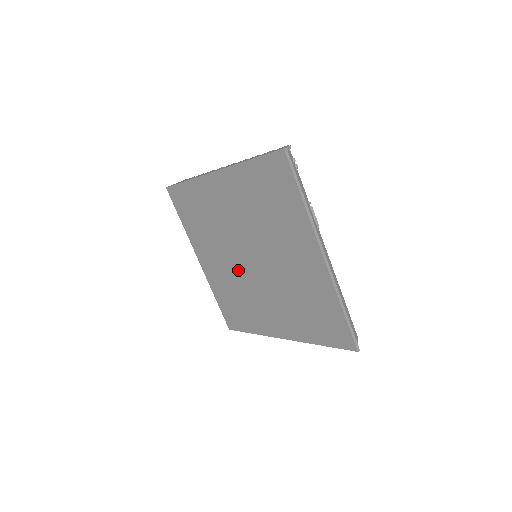
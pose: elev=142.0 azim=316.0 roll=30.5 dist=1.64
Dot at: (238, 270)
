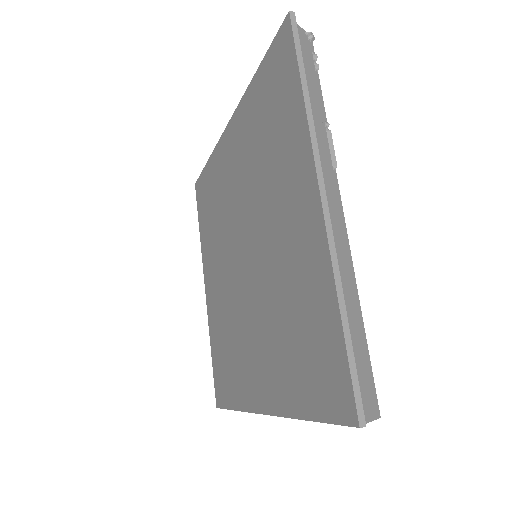
Dot at: (232, 284)
